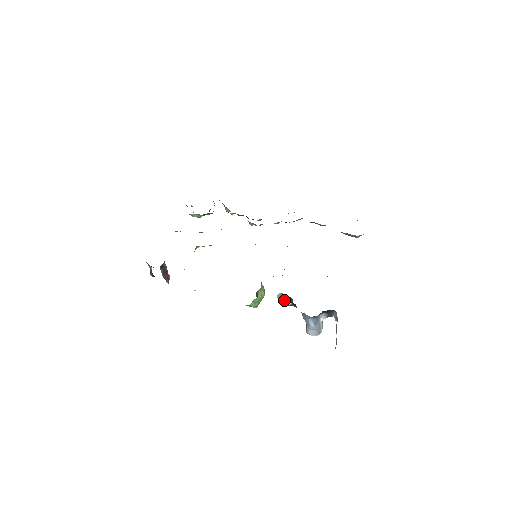
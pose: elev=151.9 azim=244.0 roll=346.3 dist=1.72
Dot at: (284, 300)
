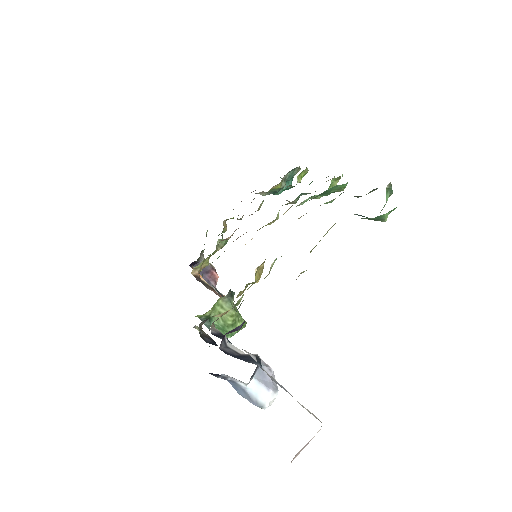
Dot at: (204, 337)
